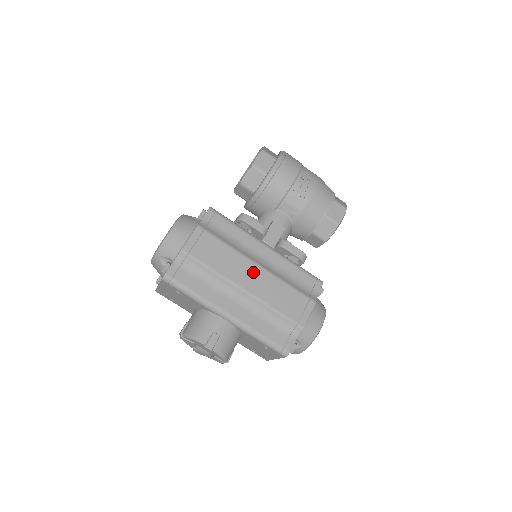
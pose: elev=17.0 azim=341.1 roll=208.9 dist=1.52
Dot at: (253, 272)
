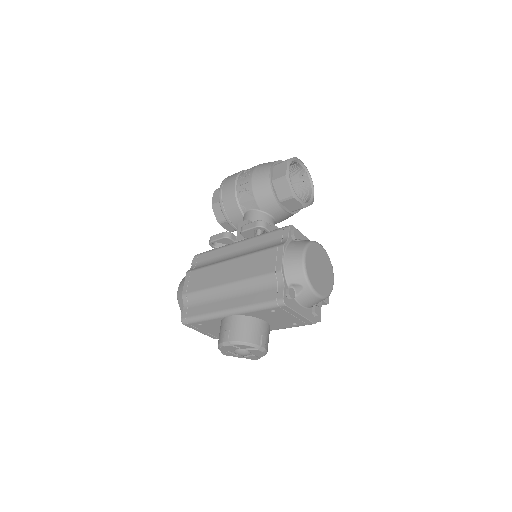
Dot at: (229, 267)
